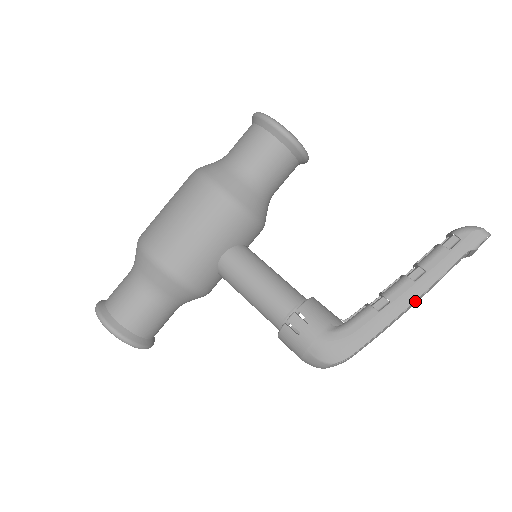
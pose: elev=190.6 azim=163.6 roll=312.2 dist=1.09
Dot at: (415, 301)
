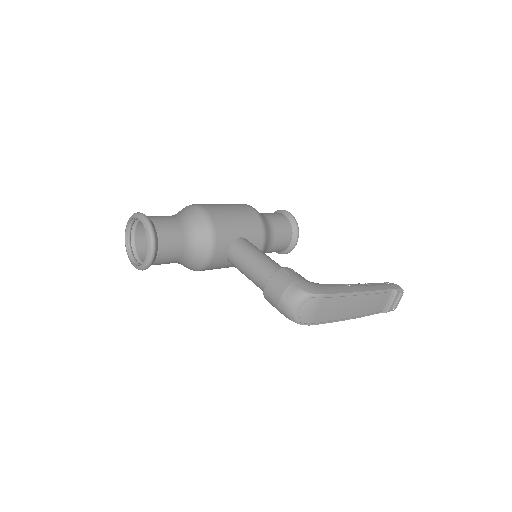
Dot at: (364, 294)
